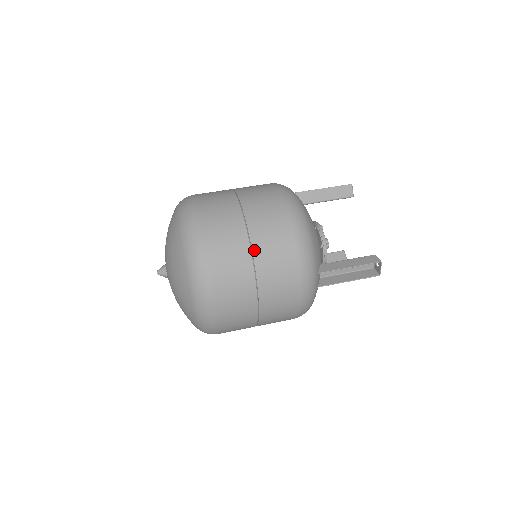
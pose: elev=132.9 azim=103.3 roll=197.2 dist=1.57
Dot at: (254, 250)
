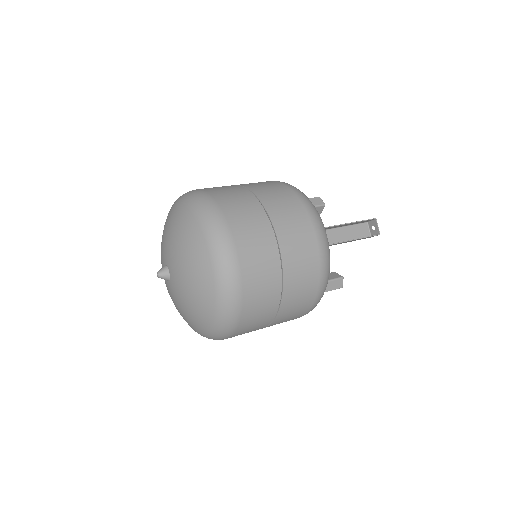
Dot at: (260, 198)
